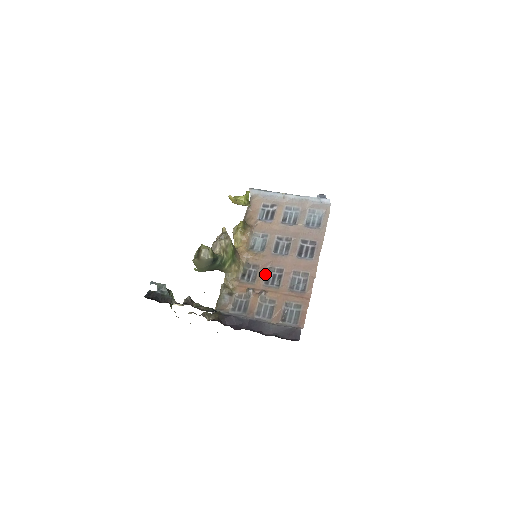
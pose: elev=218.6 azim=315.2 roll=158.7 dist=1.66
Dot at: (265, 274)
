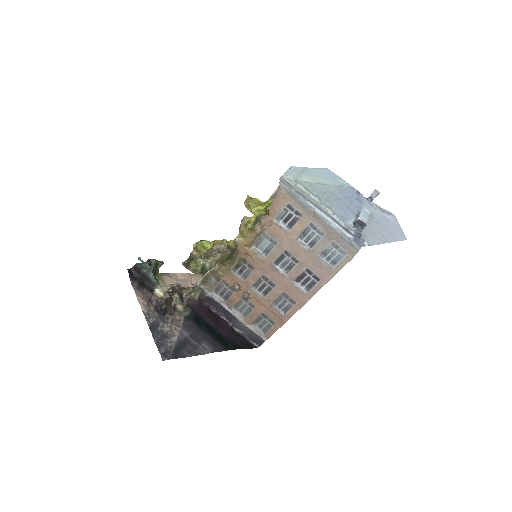
Dot at: (256, 279)
